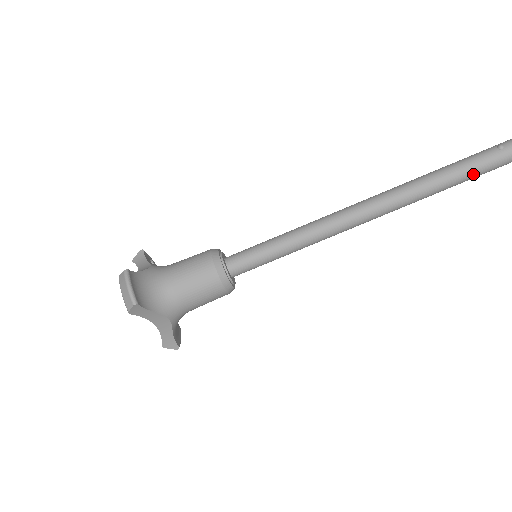
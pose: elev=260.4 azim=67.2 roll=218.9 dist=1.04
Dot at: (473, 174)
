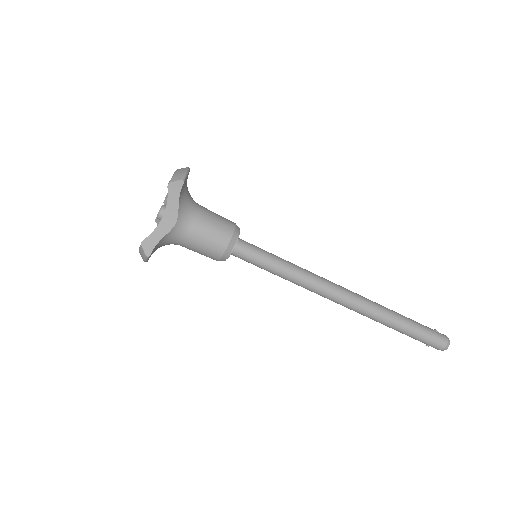
Dot at: (415, 330)
